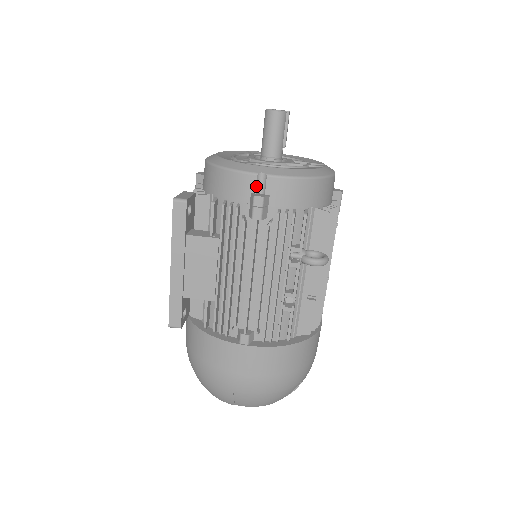
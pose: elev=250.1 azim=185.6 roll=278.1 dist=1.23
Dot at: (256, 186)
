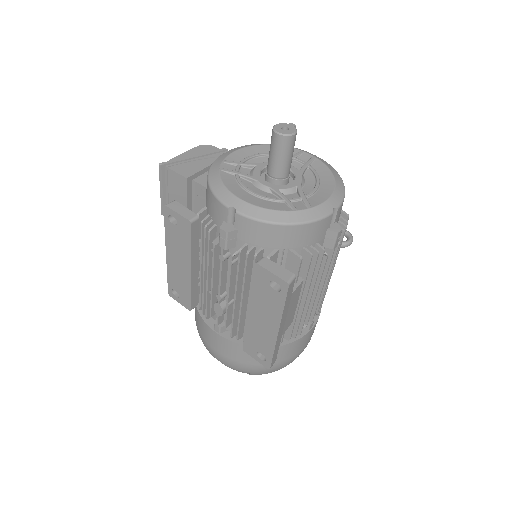
Dot at: (330, 222)
